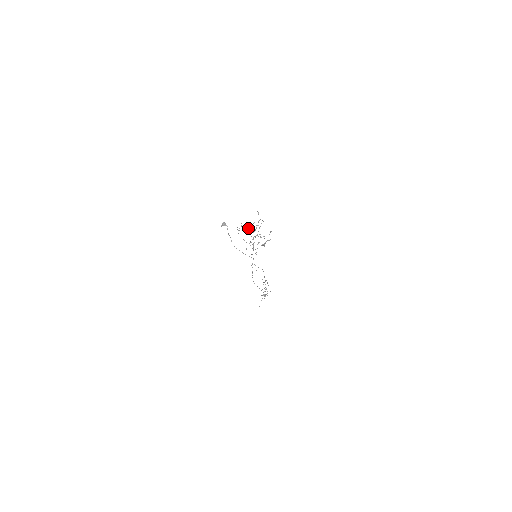
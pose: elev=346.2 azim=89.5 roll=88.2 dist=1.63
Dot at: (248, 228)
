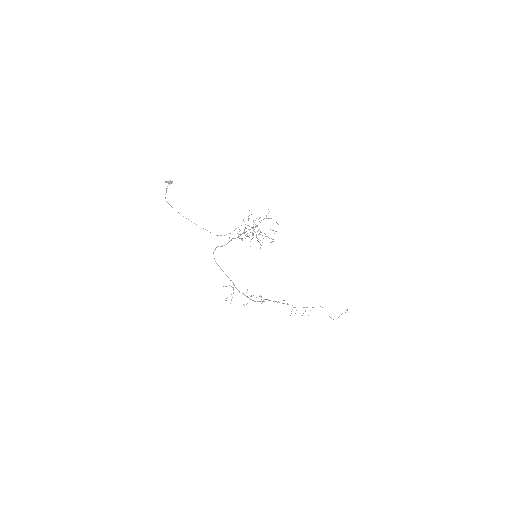
Dot at: (253, 224)
